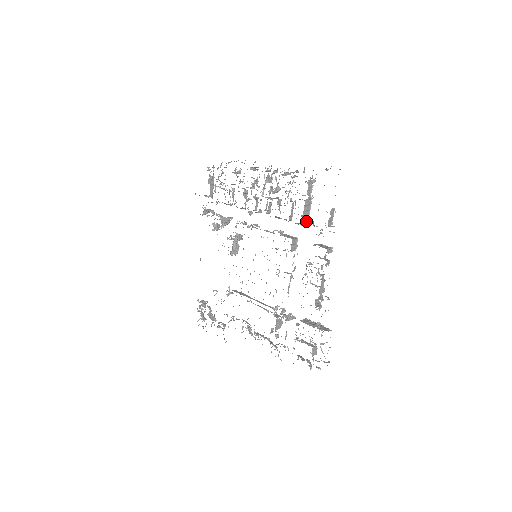
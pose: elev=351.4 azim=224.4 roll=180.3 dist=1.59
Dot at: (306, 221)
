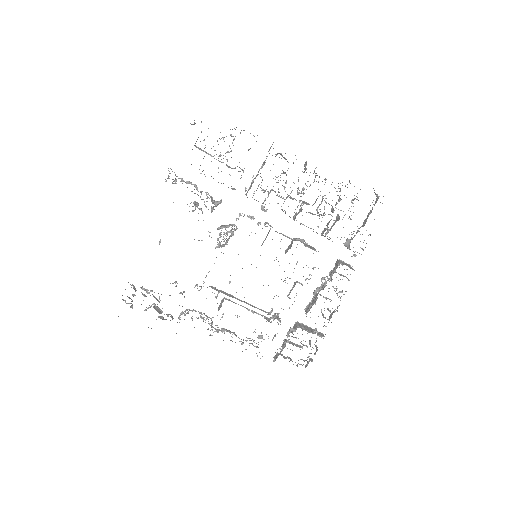
Dot at: occluded
